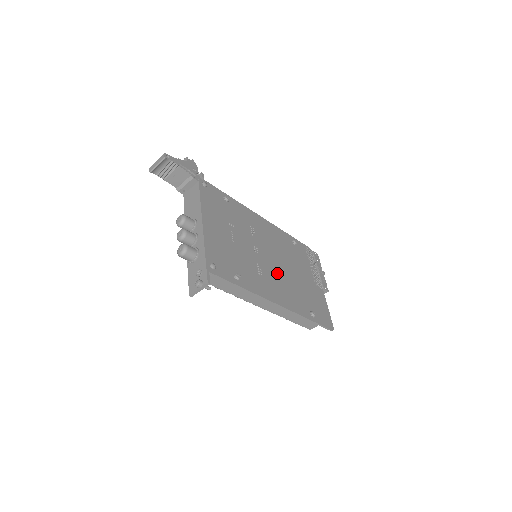
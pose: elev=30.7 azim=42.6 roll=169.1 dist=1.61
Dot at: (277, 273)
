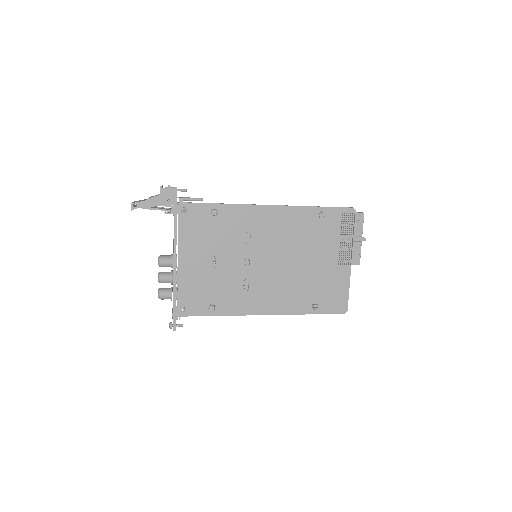
Dot at: (273, 277)
